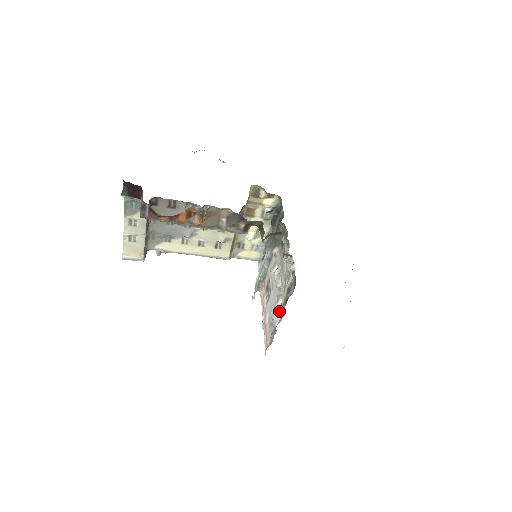
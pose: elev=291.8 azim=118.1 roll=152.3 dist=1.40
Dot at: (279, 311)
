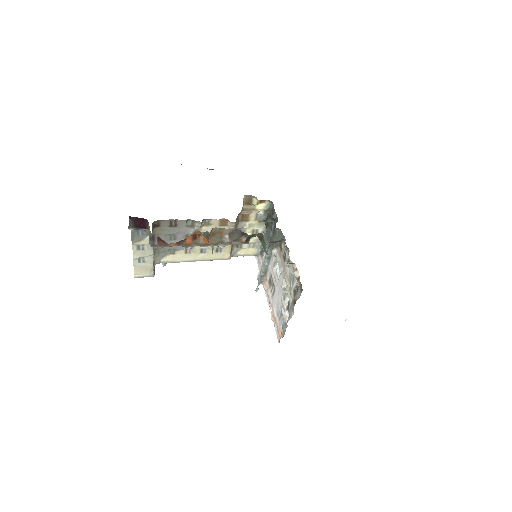
Dot at: (287, 308)
